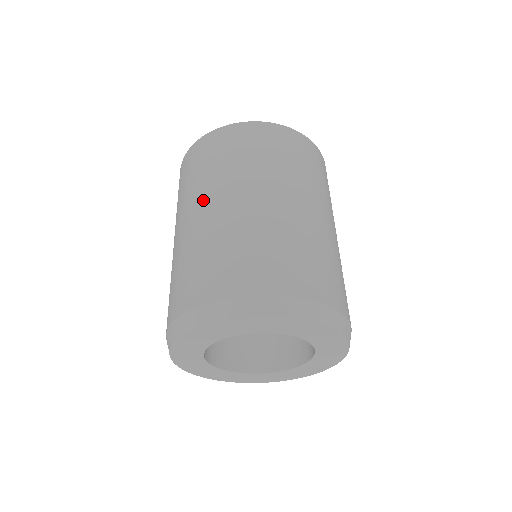
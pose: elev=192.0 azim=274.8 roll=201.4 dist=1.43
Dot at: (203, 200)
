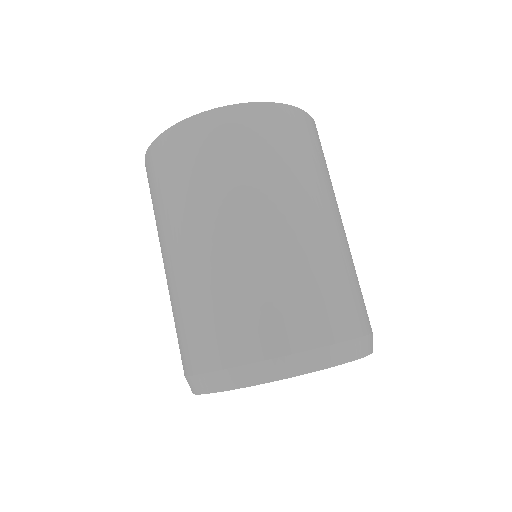
Dot at: (167, 244)
